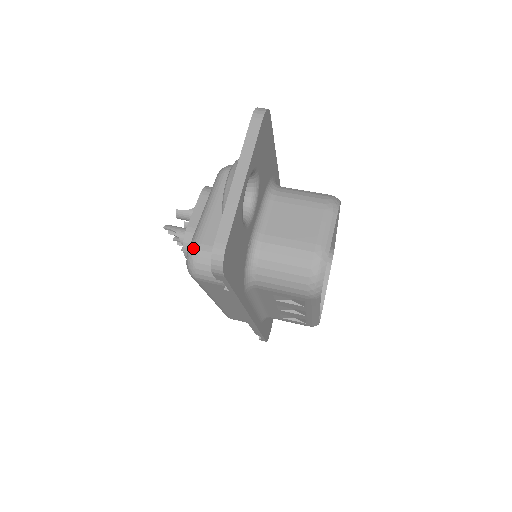
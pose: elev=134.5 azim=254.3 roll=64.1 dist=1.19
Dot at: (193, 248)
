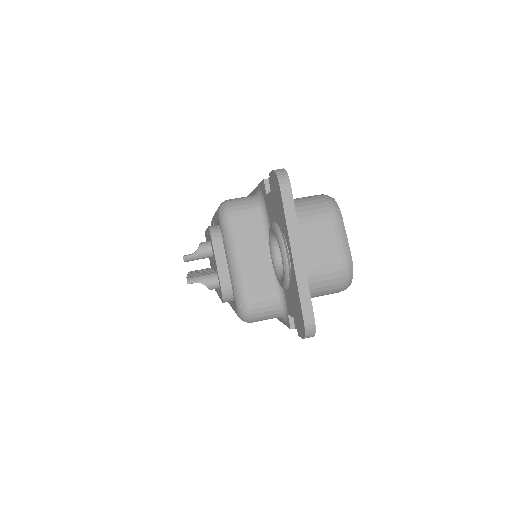
Dot at: (245, 304)
